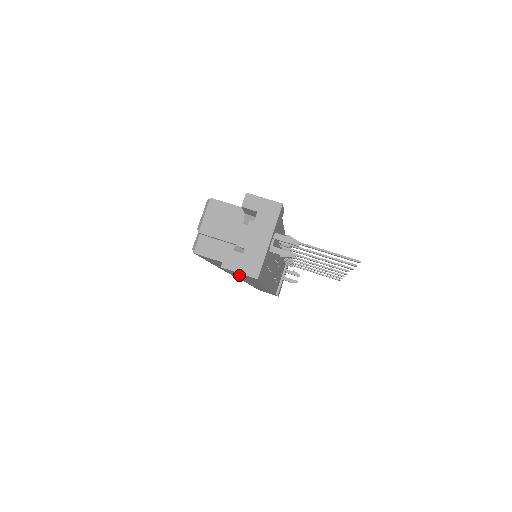
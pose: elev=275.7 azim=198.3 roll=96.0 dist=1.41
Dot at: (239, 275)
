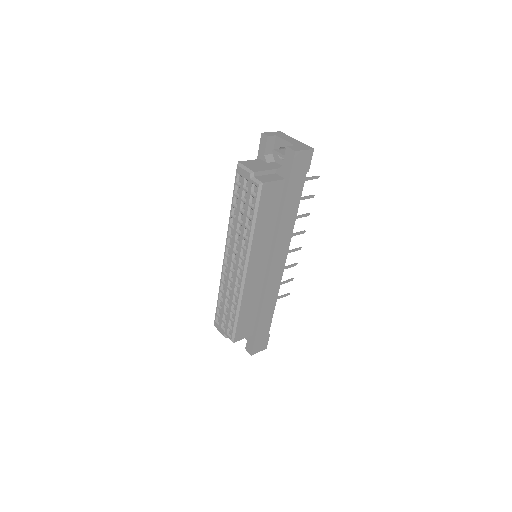
Dot at: (295, 180)
